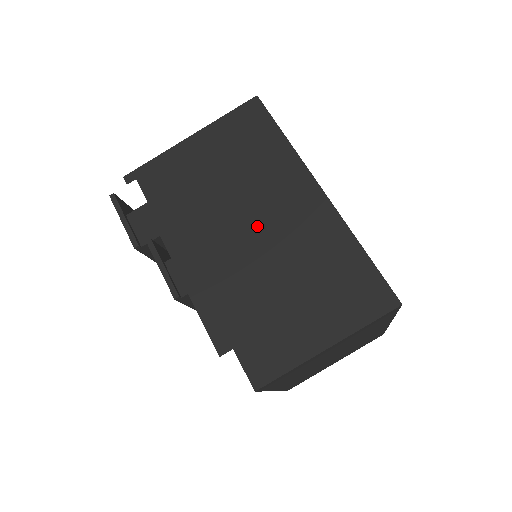
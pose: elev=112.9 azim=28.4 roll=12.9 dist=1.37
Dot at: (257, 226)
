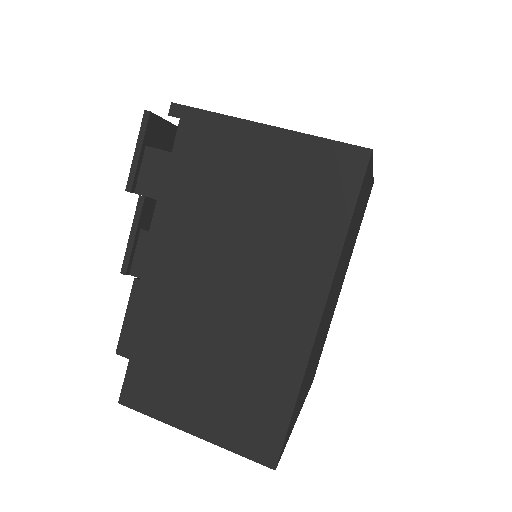
Dot at: (236, 287)
